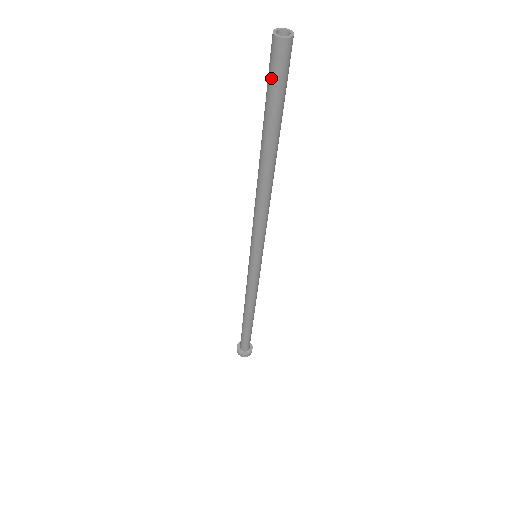
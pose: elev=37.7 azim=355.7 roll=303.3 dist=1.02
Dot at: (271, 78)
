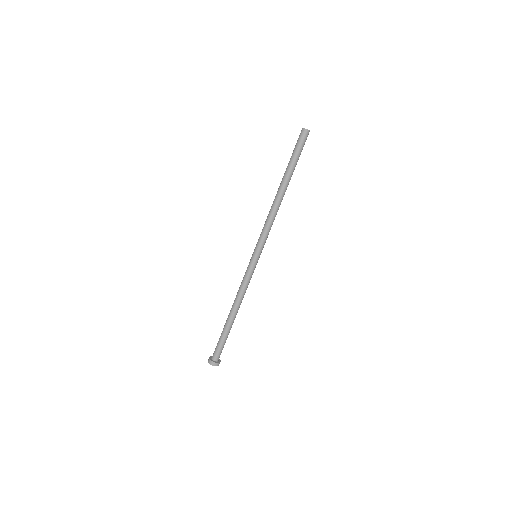
Dot at: (300, 146)
